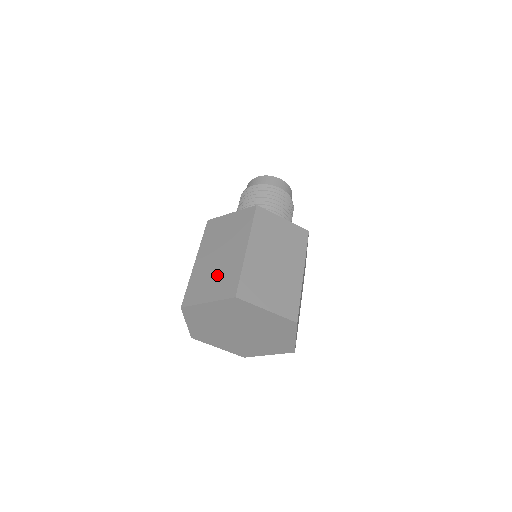
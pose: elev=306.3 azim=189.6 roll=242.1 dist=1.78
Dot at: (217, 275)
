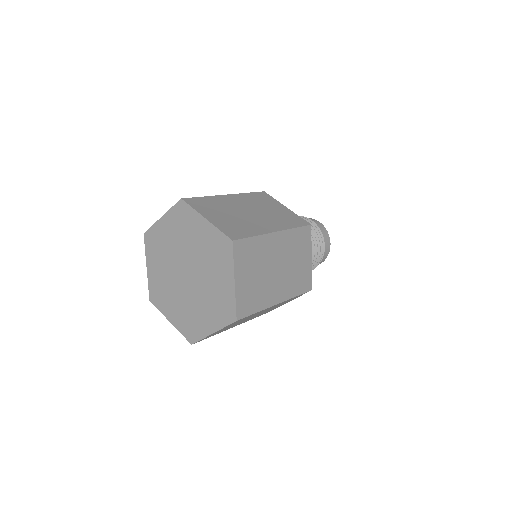
Dot at: (234, 217)
